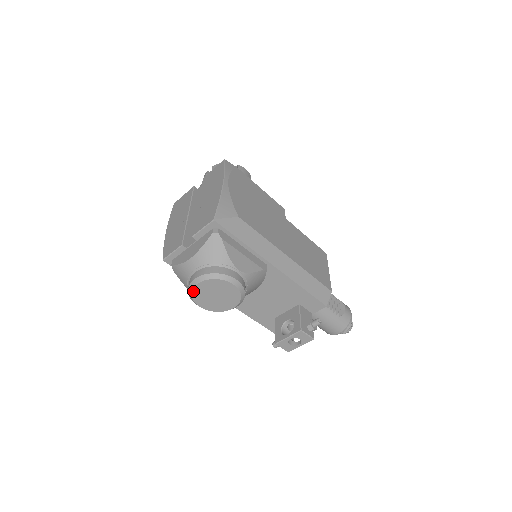
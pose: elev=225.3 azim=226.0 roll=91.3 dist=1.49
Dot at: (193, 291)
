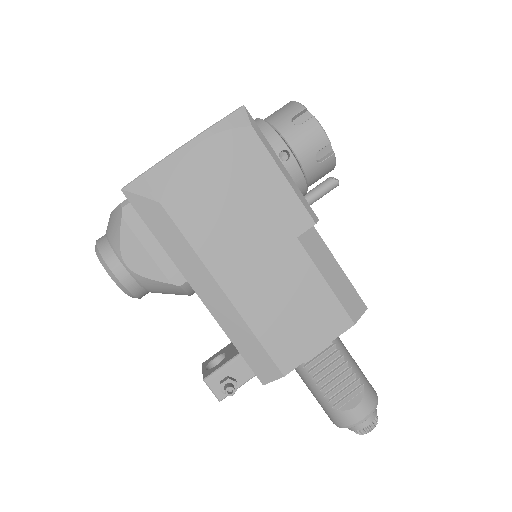
Dot at: occluded
